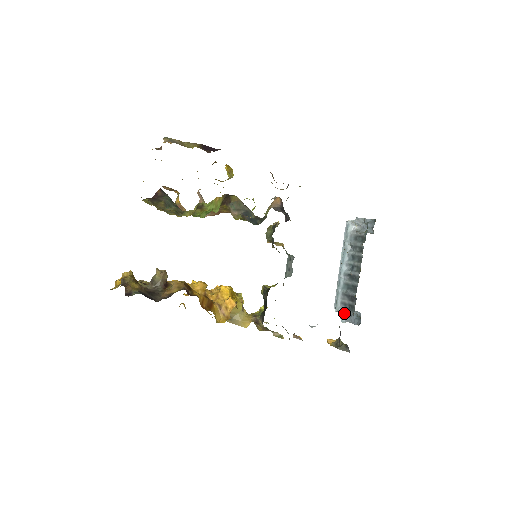
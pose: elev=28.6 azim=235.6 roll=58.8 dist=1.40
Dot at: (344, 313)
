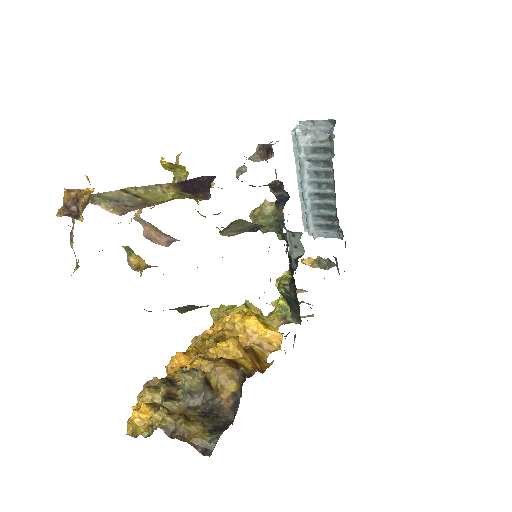
Dot at: occluded
